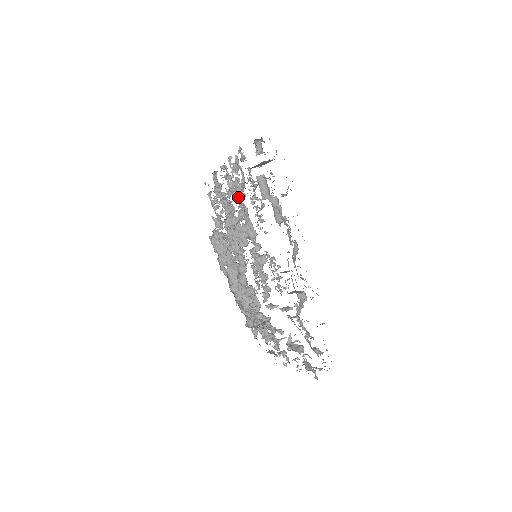
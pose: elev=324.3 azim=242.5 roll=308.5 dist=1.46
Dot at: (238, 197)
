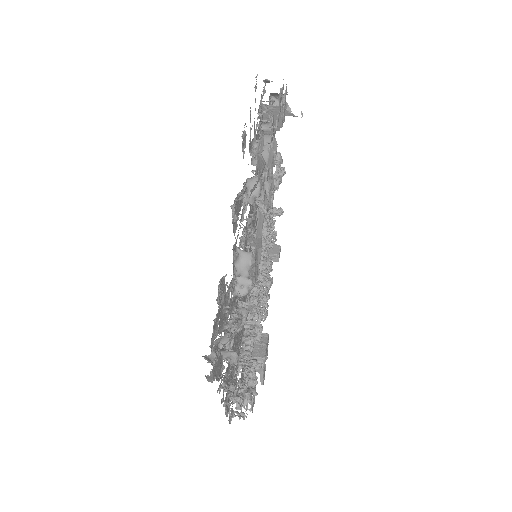
Dot at: (271, 201)
